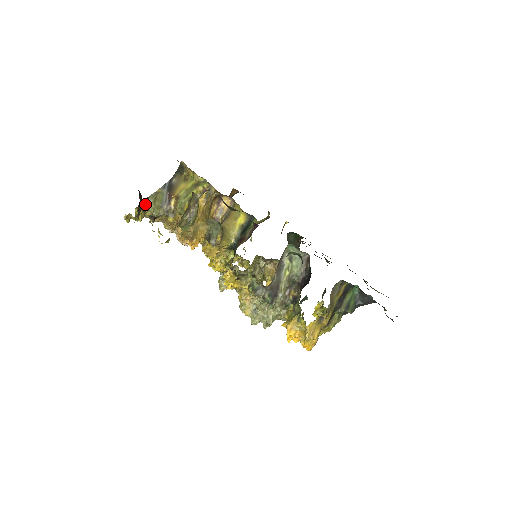
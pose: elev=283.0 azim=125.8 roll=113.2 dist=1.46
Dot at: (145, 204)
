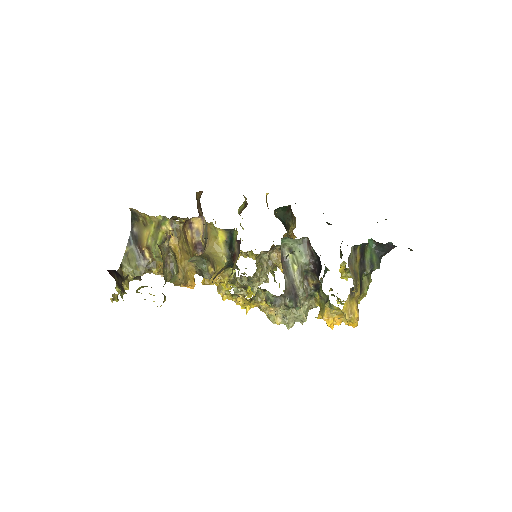
Dot at: (122, 272)
